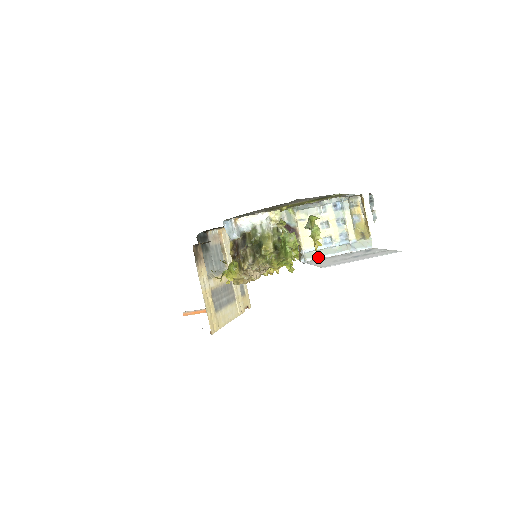
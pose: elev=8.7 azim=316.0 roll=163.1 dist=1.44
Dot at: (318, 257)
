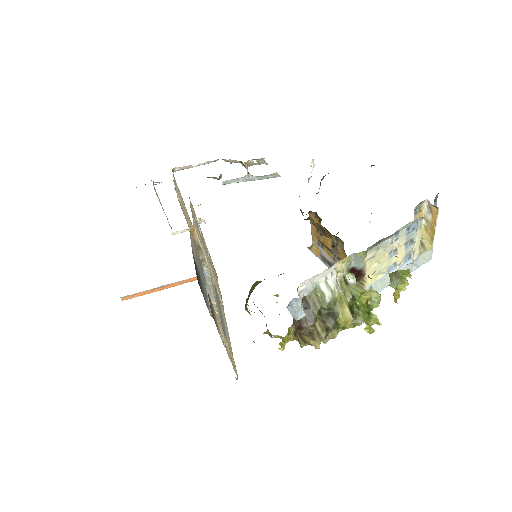
Dot at: (381, 289)
